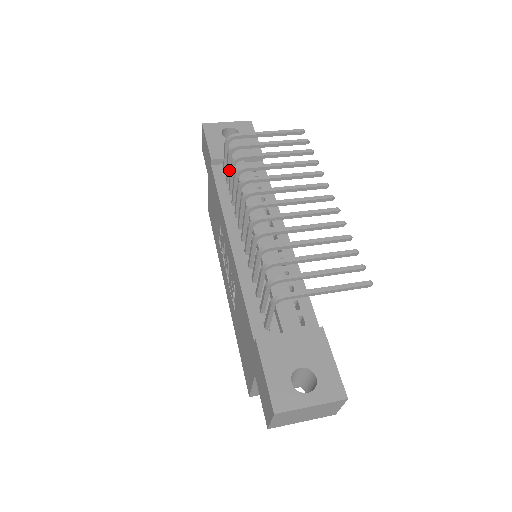
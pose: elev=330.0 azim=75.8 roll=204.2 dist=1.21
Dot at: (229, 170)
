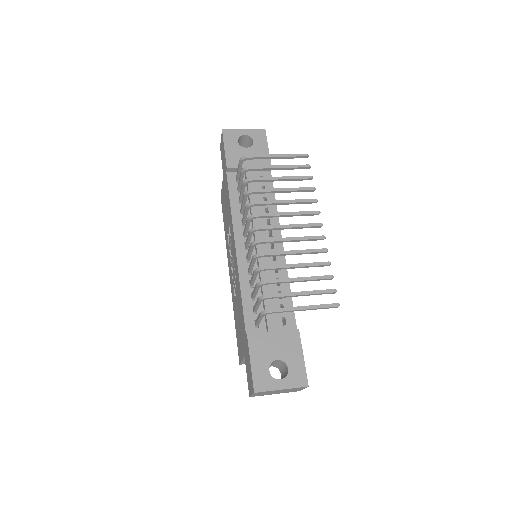
Dot at: (241, 183)
